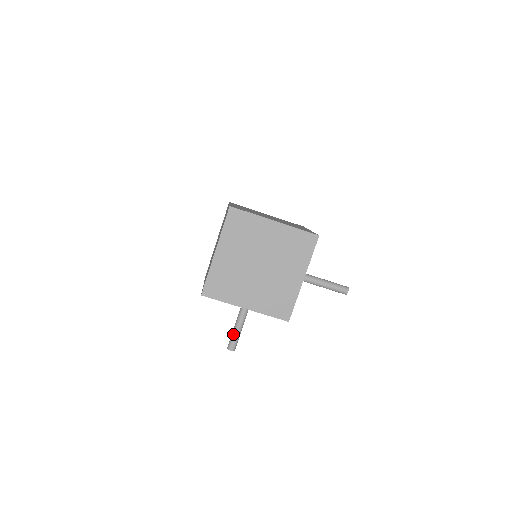
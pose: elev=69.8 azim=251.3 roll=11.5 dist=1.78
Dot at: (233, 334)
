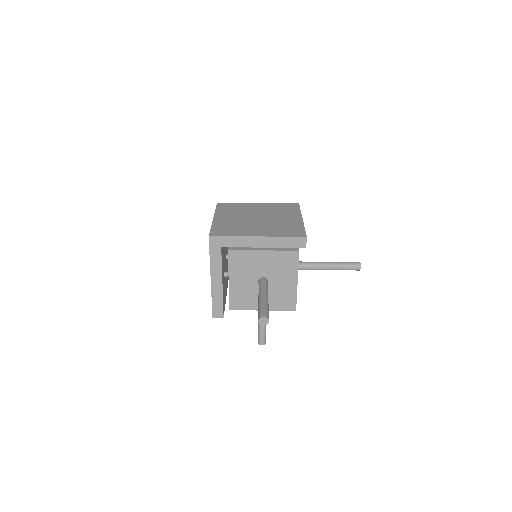
Dot at: (259, 306)
